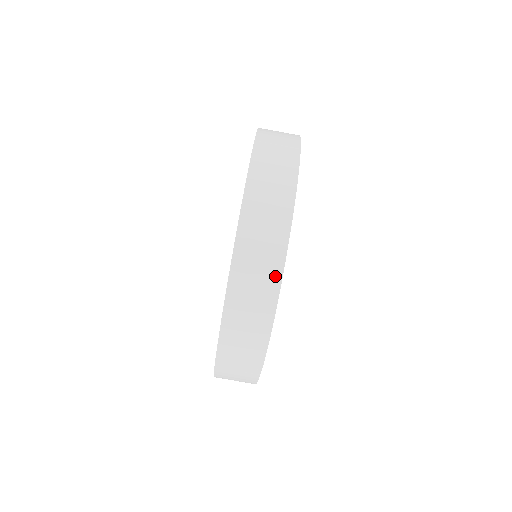
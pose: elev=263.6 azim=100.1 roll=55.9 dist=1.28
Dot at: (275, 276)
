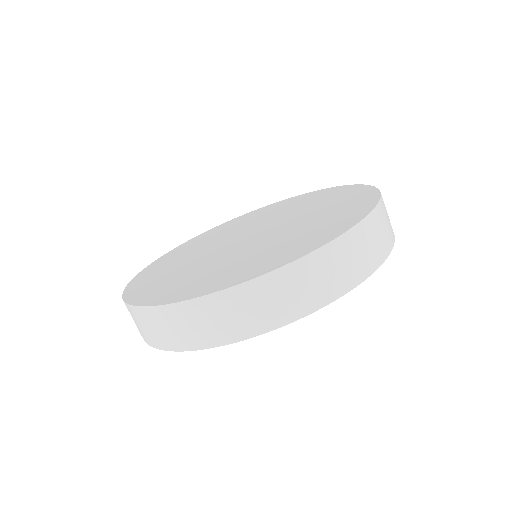
Dot at: (202, 342)
